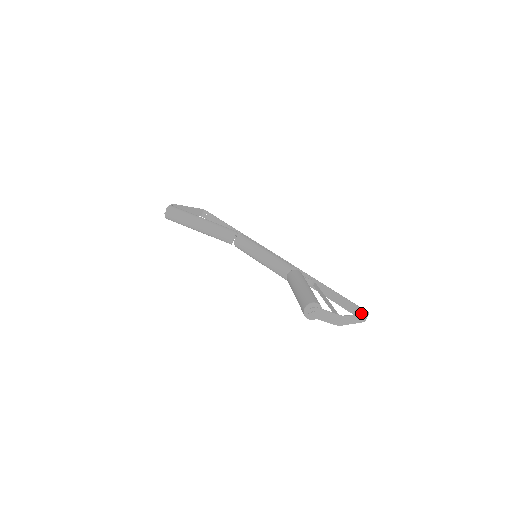
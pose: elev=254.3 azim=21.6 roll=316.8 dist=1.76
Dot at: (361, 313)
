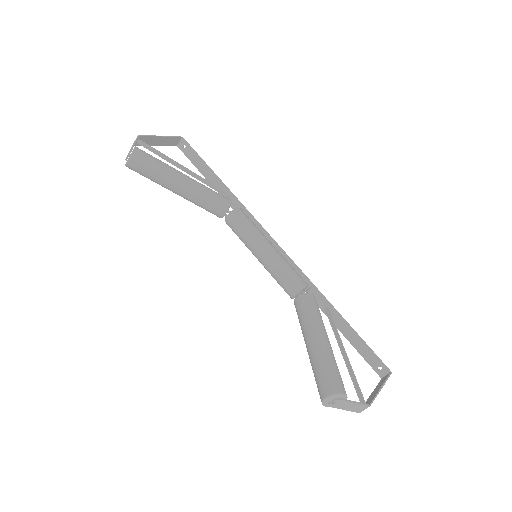
Dot at: (385, 380)
